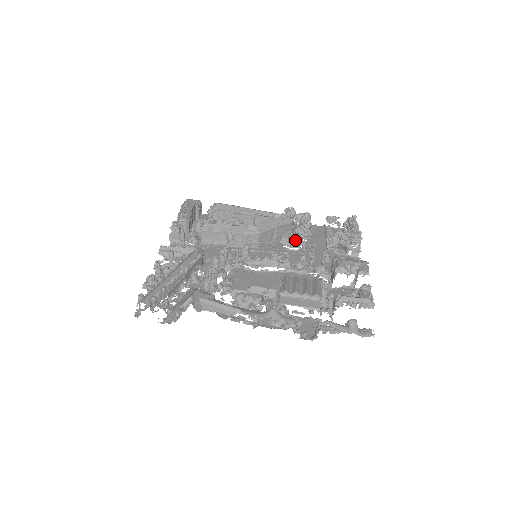
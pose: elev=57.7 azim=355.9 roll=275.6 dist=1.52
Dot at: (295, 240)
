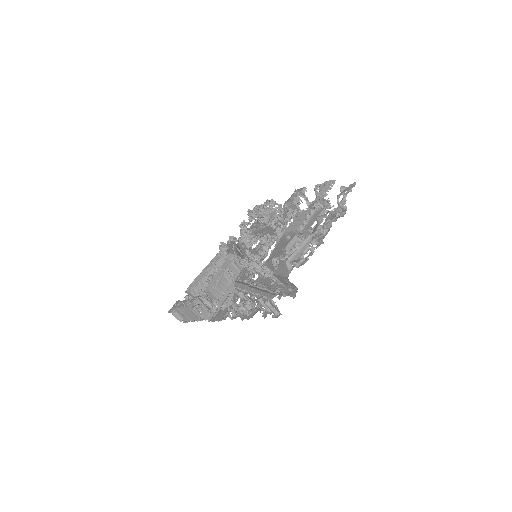
Dot at: (253, 237)
